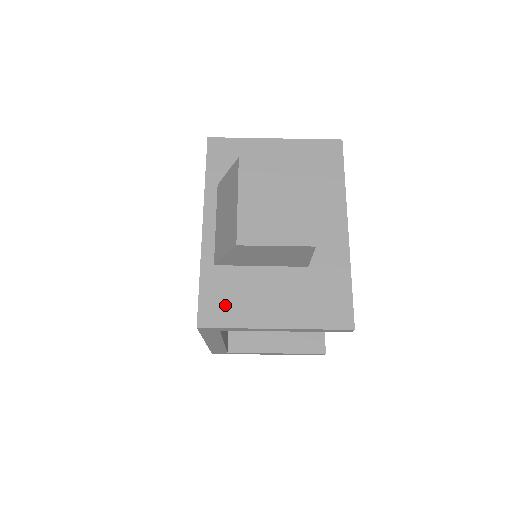
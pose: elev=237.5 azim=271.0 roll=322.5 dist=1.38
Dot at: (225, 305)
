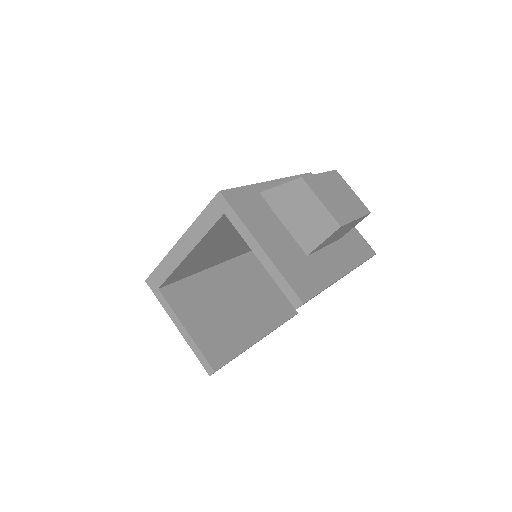
Dot at: (246, 206)
